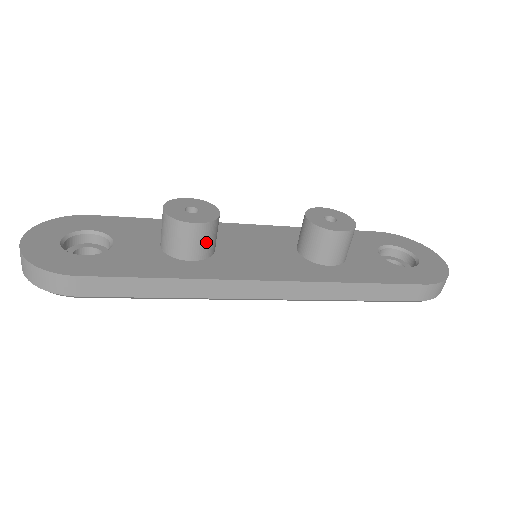
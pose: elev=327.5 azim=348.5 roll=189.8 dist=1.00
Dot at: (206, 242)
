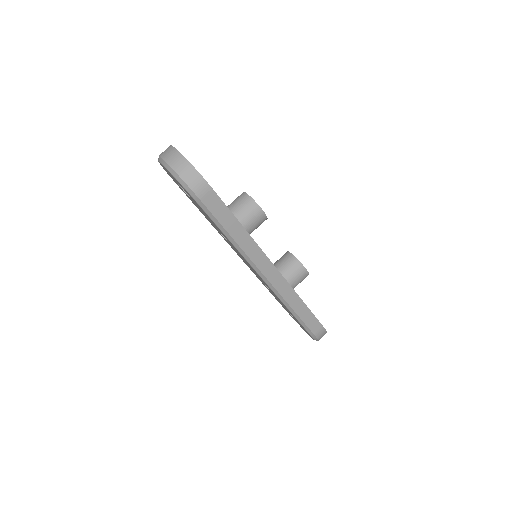
Dot at: (256, 226)
